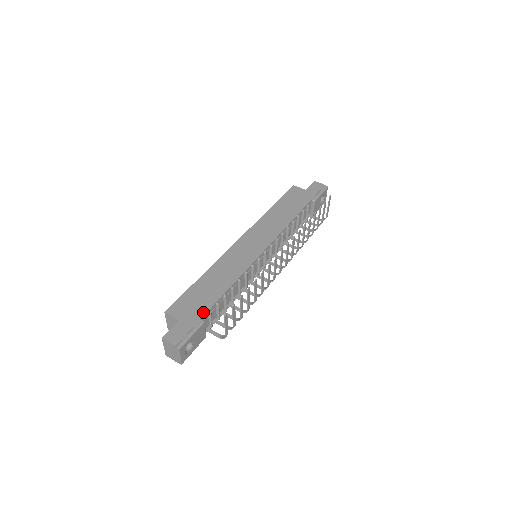
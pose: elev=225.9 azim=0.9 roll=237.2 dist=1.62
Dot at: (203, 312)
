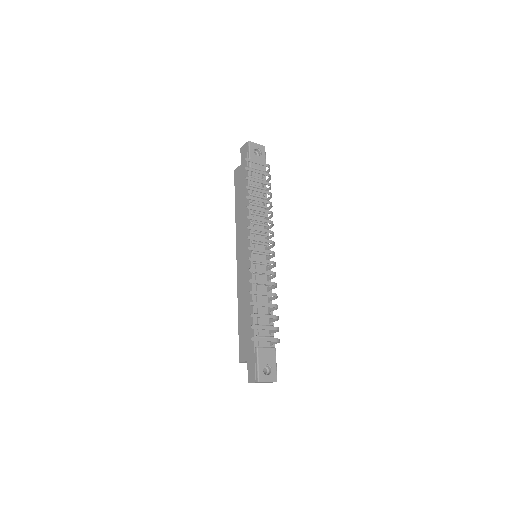
Dot at: (252, 342)
